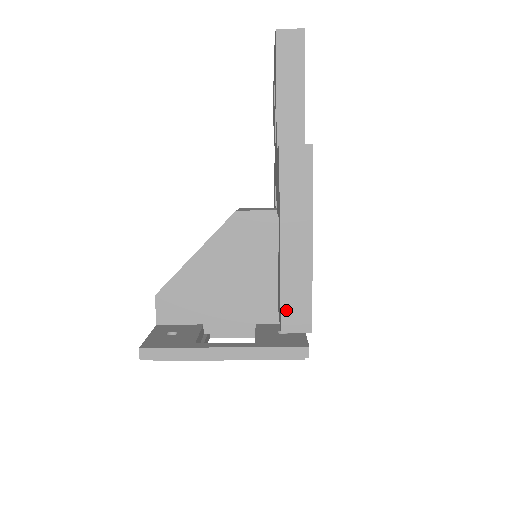
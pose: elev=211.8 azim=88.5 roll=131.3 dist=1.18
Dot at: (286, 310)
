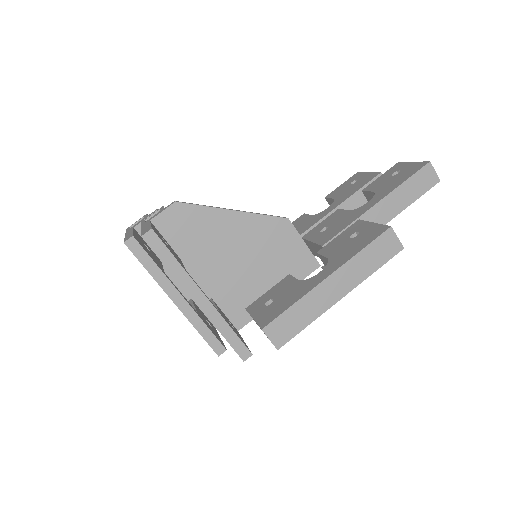
Dot at: (282, 319)
